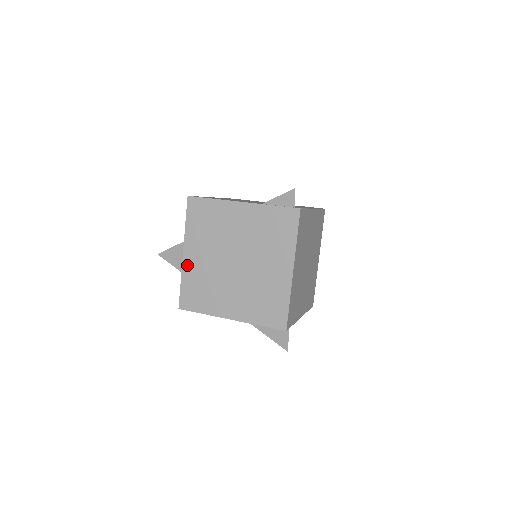
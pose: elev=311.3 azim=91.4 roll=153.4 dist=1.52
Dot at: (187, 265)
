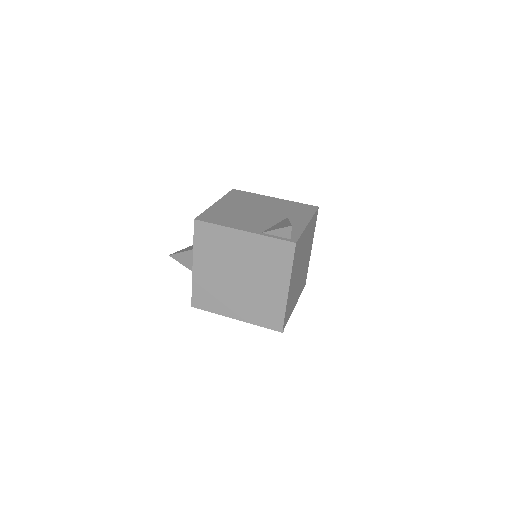
Dot at: (197, 275)
